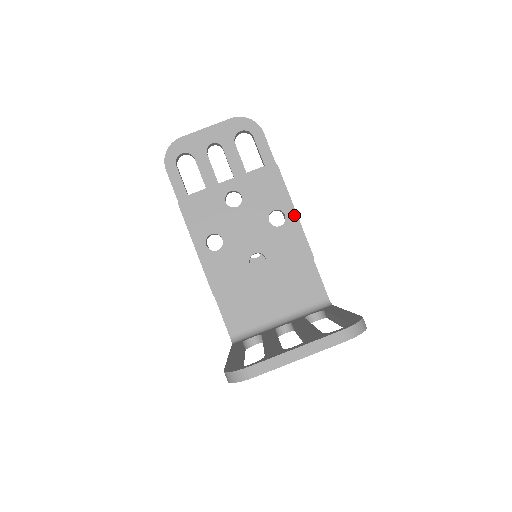
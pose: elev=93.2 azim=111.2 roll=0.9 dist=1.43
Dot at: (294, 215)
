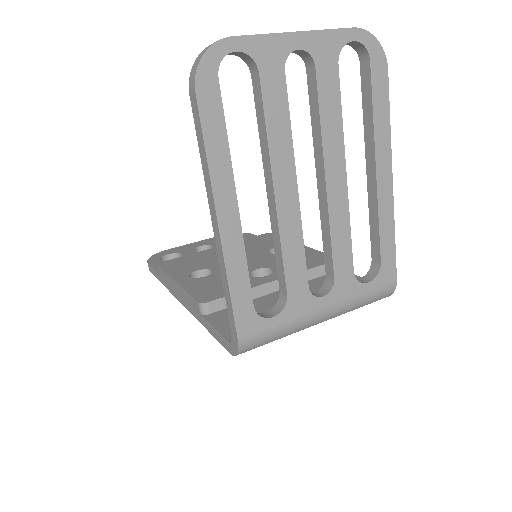
Dot at: occluded
